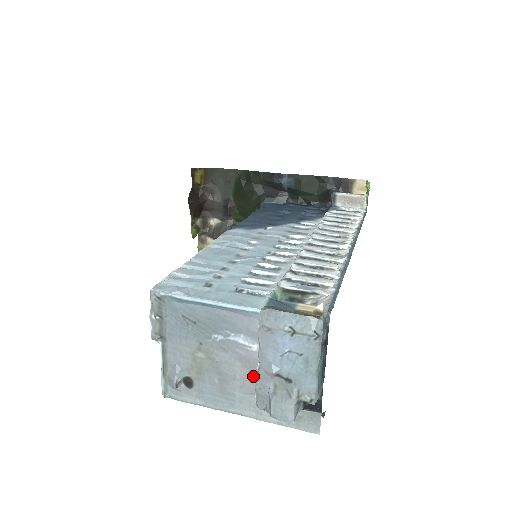
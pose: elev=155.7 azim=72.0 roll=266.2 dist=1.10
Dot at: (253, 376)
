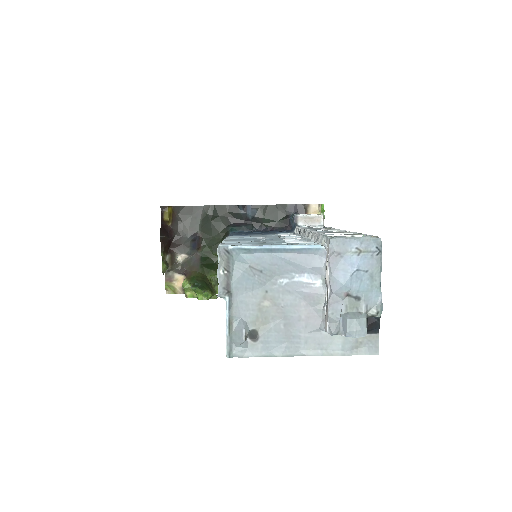
Dot at: (317, 312)
